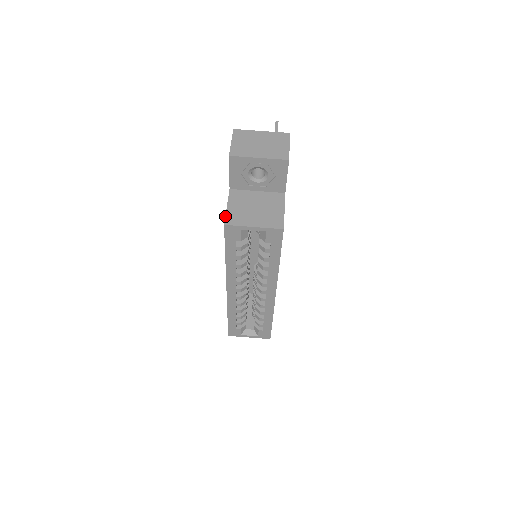
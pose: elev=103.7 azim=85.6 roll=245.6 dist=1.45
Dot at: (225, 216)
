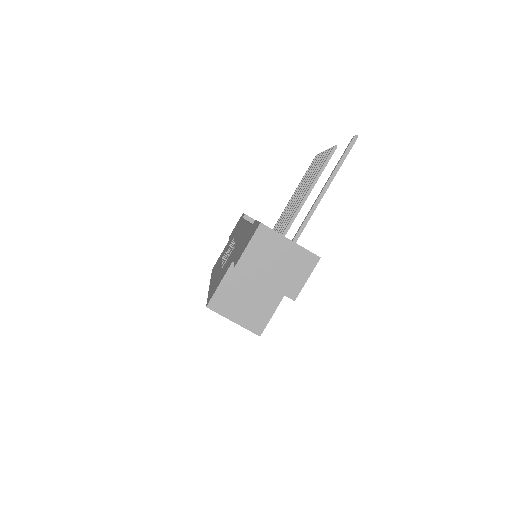
Dot at: (212, 296)
